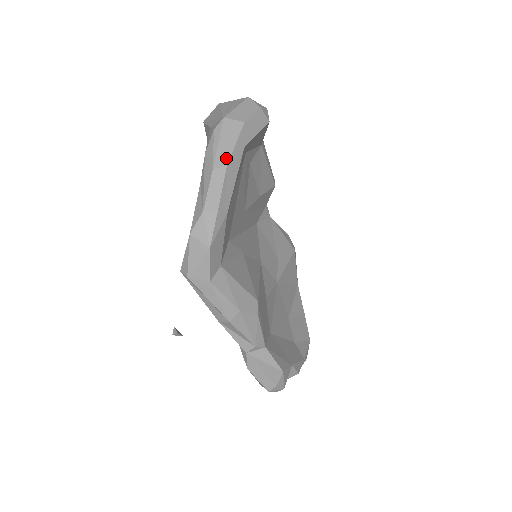
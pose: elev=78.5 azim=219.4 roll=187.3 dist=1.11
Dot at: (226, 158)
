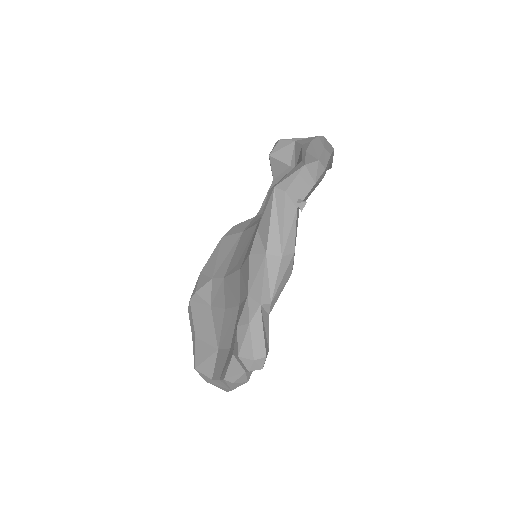
Dot at: (330, 151)
